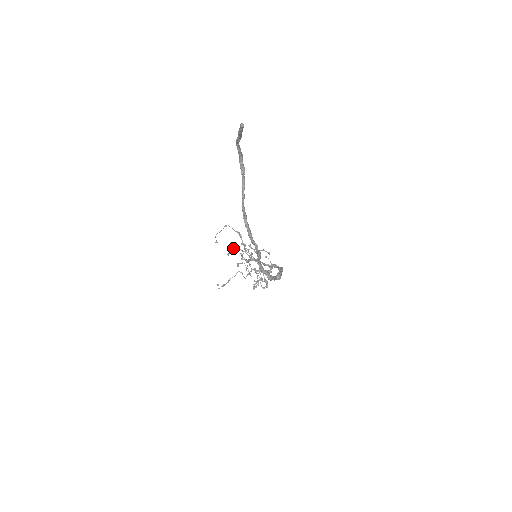
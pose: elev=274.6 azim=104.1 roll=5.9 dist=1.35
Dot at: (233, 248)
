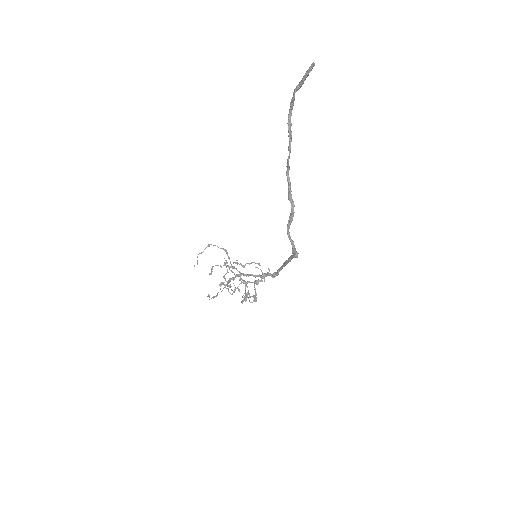
Dot at: (218, 265)
